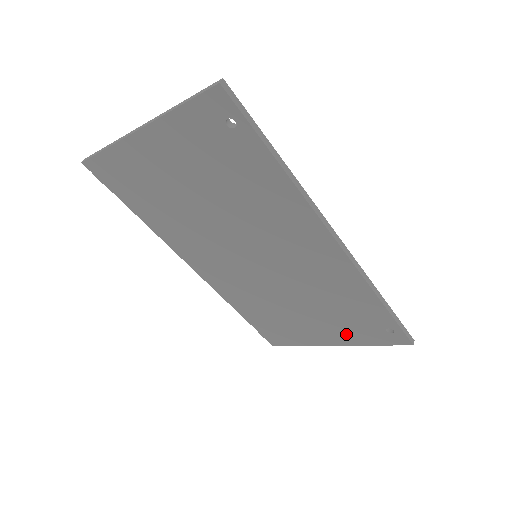
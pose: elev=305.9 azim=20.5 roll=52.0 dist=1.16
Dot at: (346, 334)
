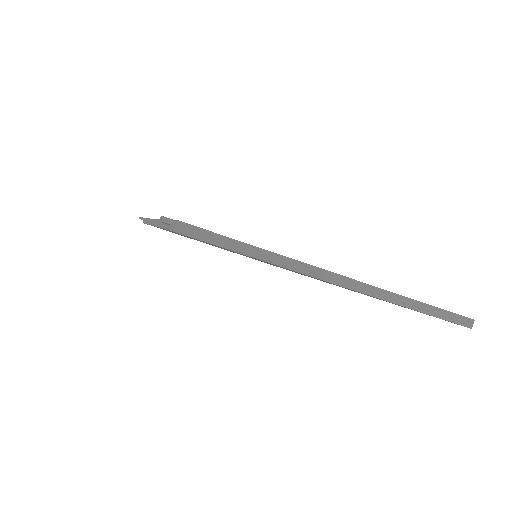
Dot at: occluded
